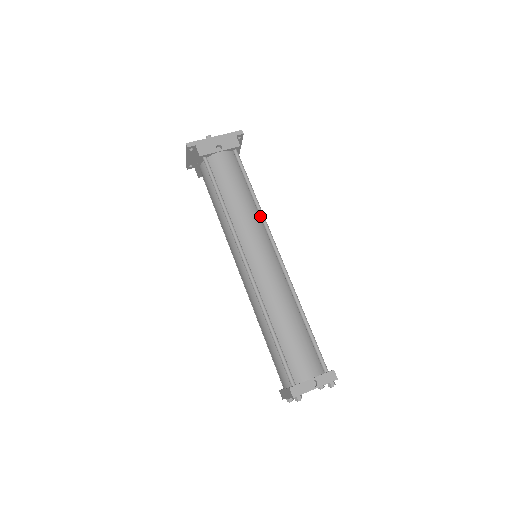
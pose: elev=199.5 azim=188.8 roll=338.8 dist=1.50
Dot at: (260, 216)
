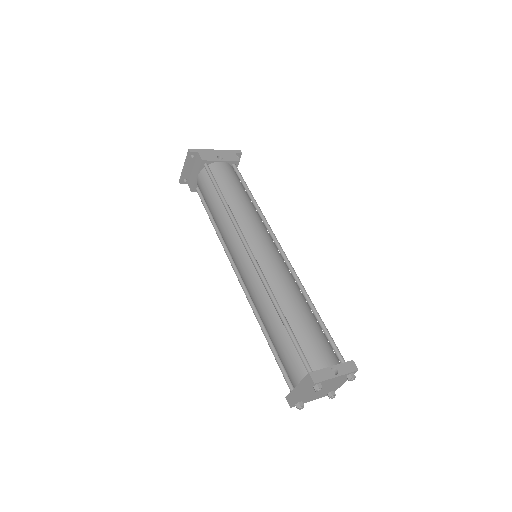
Dot at: (261, 217)
